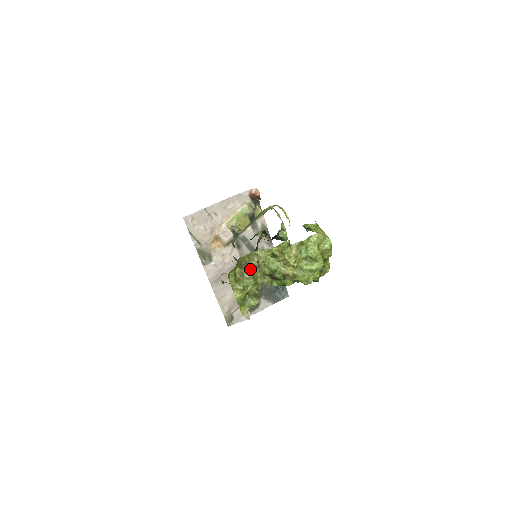
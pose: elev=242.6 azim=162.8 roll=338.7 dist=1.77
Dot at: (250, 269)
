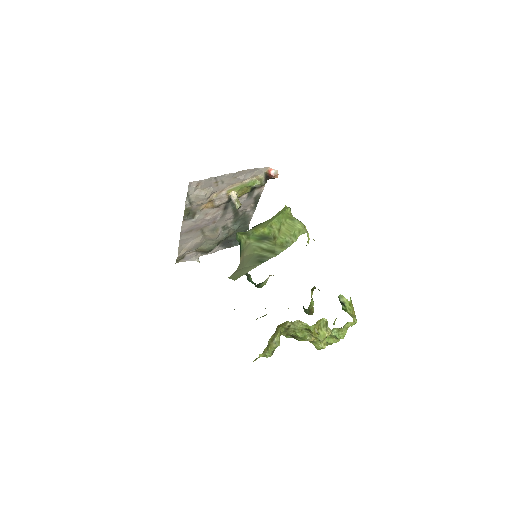
Dot at: (280, 332)
